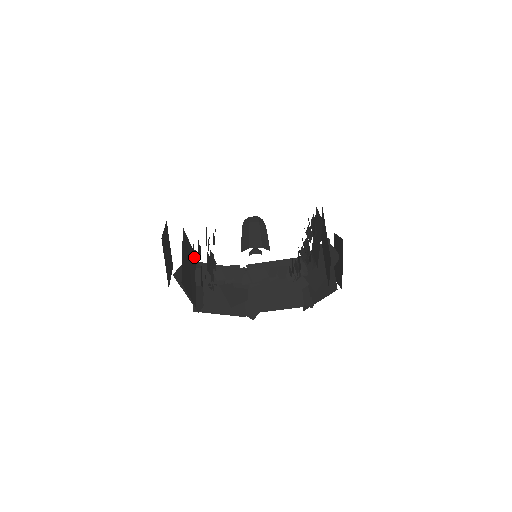
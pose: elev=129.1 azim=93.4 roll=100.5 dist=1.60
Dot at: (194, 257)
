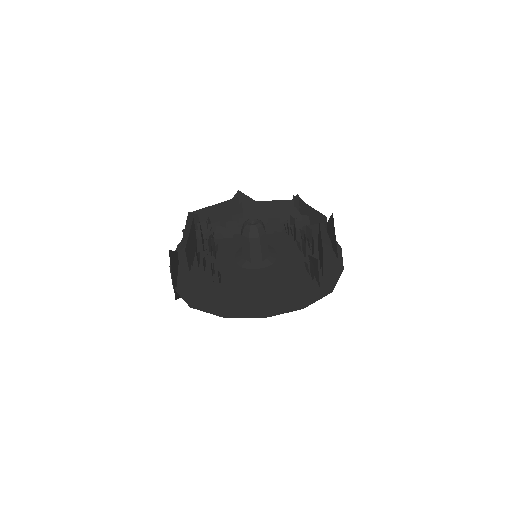
Dot at: (199, 261)
